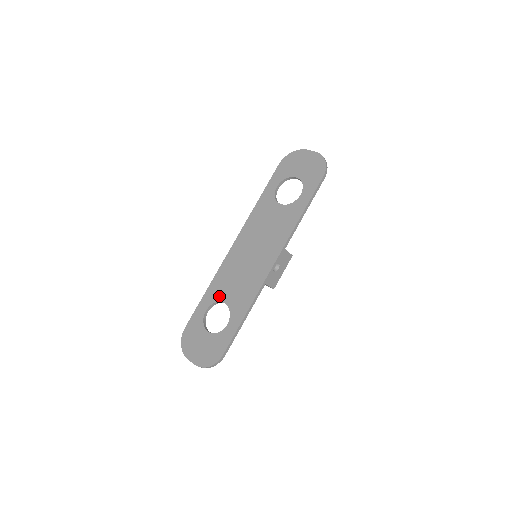
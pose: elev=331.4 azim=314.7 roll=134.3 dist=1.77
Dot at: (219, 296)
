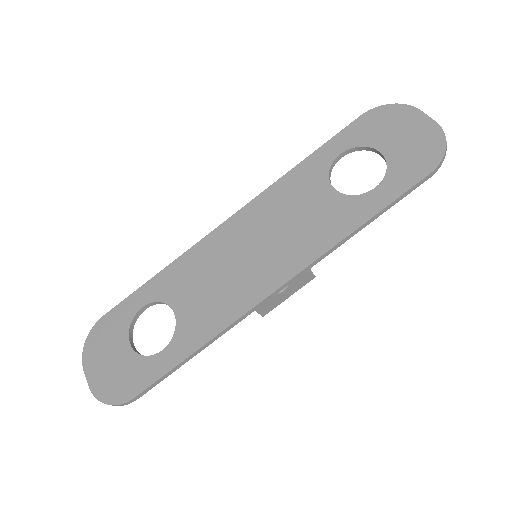
Dot at: (171, 294)
